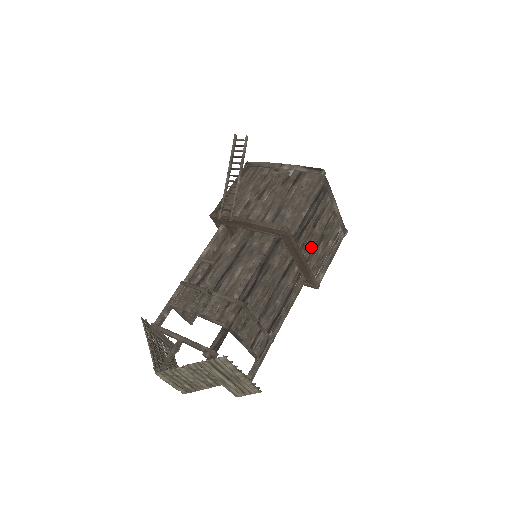
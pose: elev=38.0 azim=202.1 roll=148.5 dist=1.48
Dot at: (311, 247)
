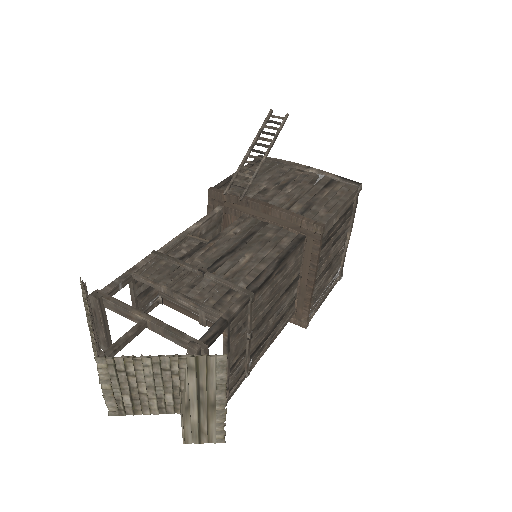
Dot at: (322, 269)
